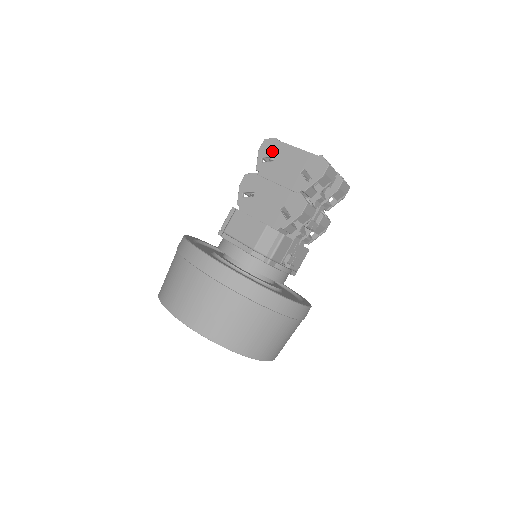
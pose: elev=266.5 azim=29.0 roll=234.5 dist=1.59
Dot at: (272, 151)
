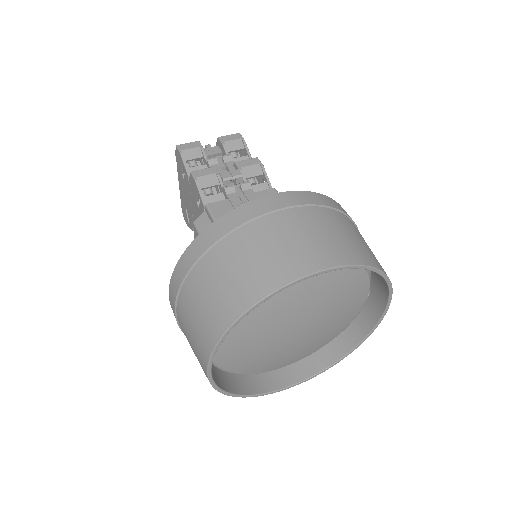
Dot at: (184, 210)
